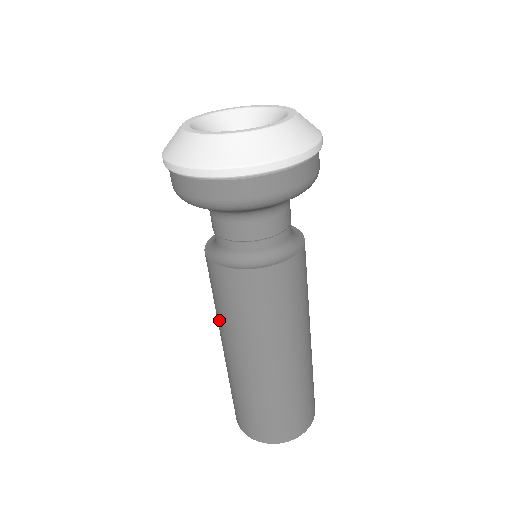
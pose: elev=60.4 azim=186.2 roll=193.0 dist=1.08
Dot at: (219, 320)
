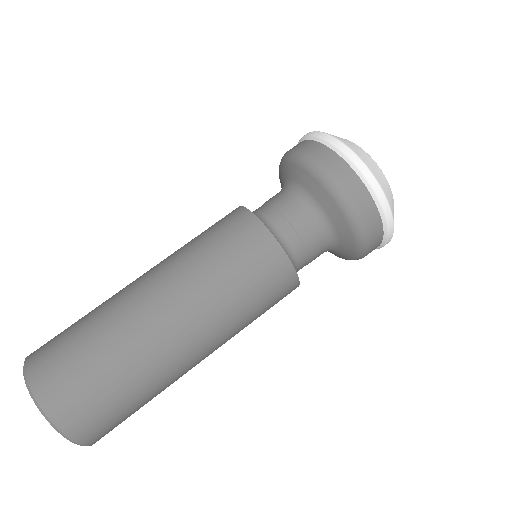
Dot at: occluded
